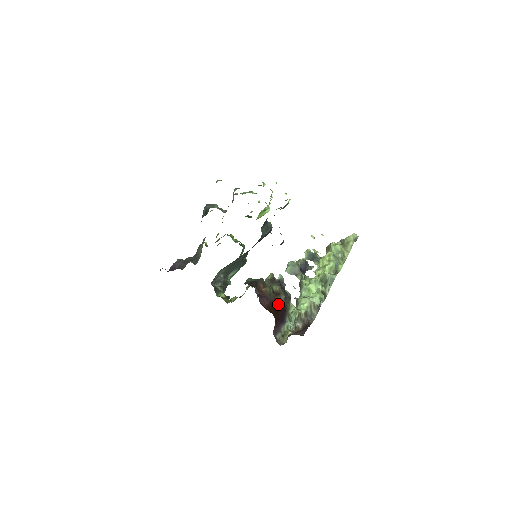
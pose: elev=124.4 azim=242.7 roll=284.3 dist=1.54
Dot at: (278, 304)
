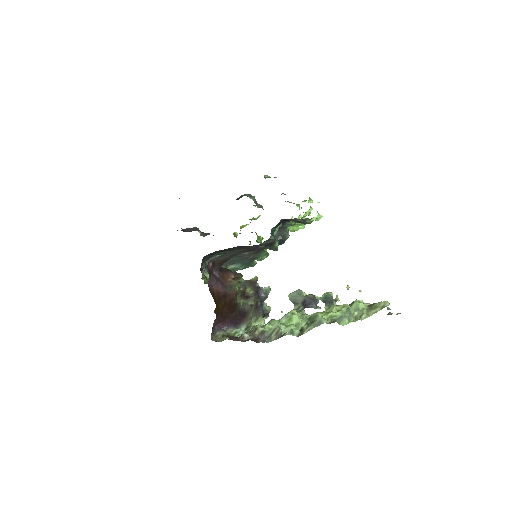
Dot at: (237, 303)
